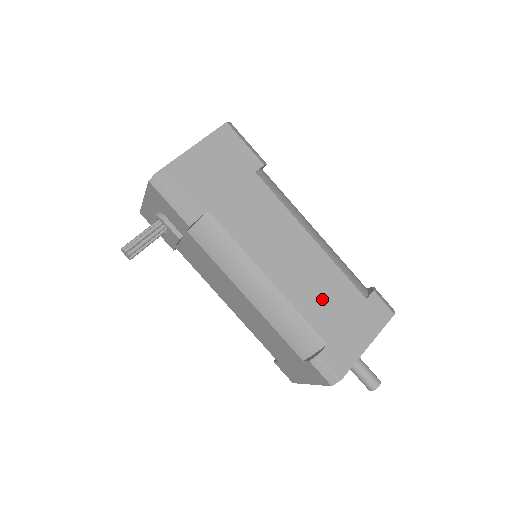
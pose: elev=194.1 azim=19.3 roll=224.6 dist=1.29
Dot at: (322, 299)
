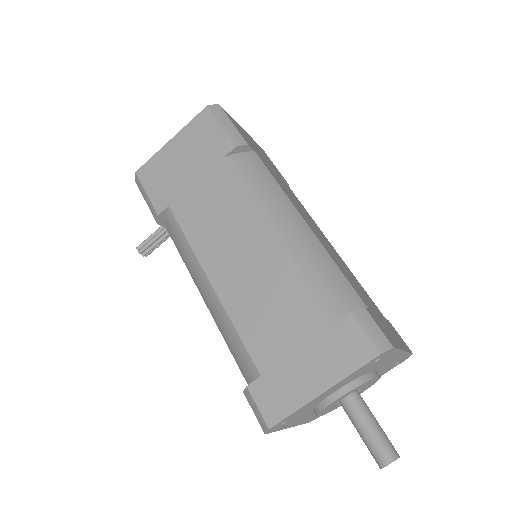
Dot at: (268, 315)
